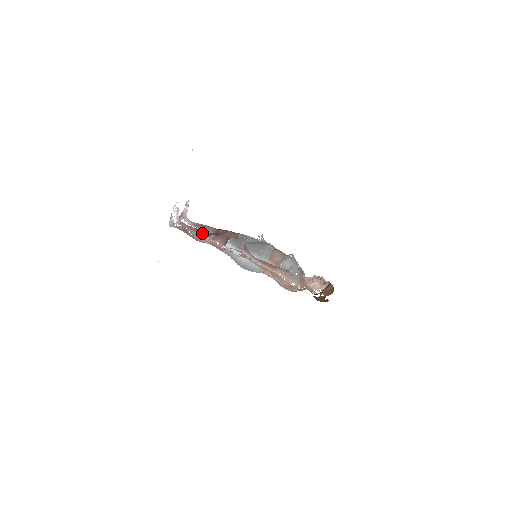
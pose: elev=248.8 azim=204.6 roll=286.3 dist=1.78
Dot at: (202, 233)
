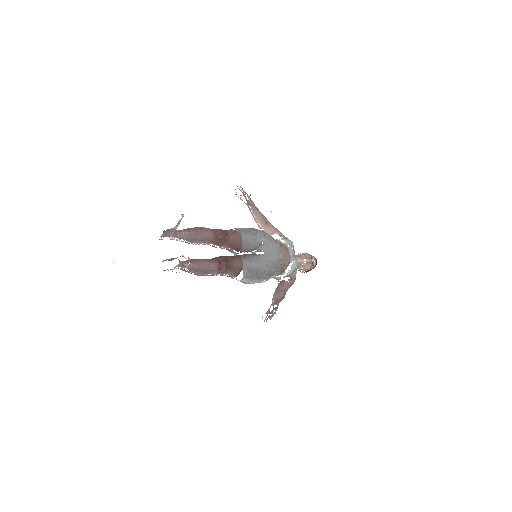
Dot at: (211, 272)
